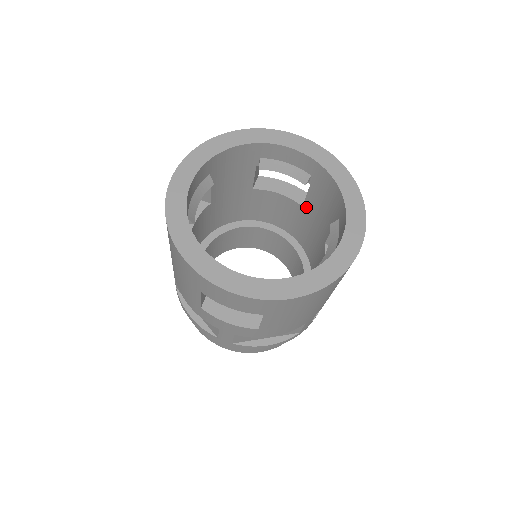
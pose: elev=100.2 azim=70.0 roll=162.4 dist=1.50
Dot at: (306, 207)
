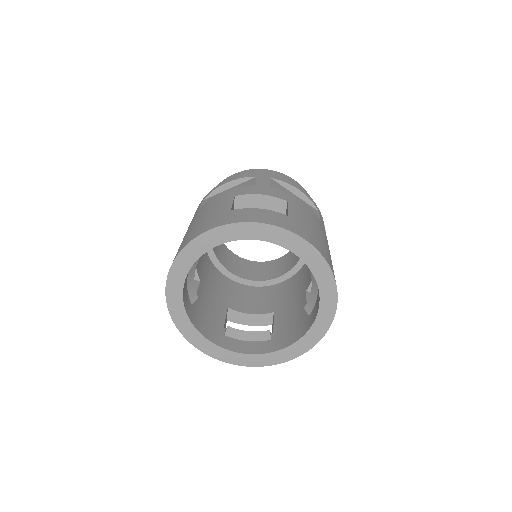
Dot at: occluded
